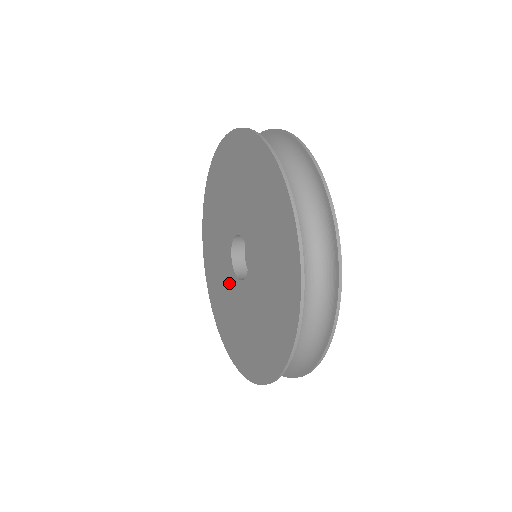
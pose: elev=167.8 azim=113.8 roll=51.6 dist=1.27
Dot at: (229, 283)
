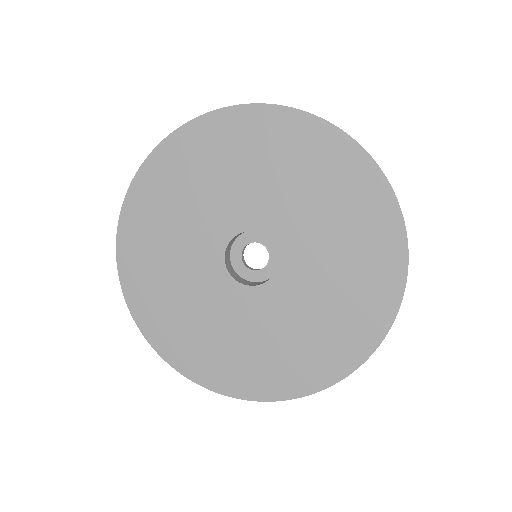
Dot at: (223, 302)
